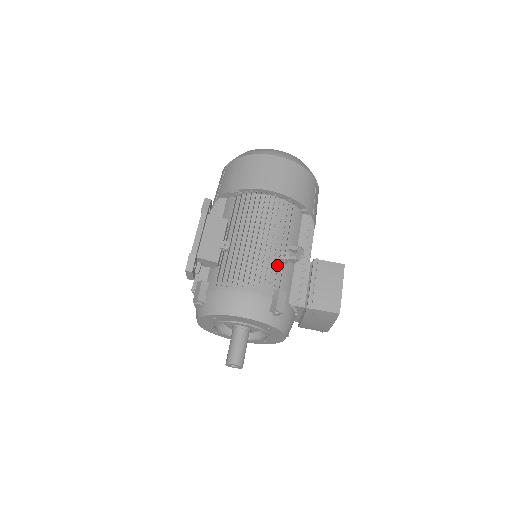
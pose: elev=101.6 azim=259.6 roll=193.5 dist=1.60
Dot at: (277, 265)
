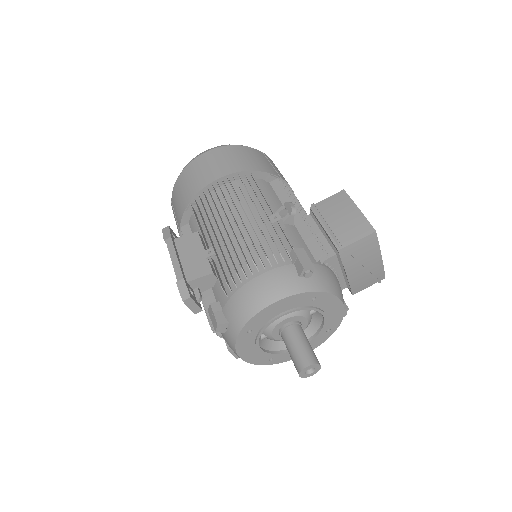
Dot at: (275, 233)
